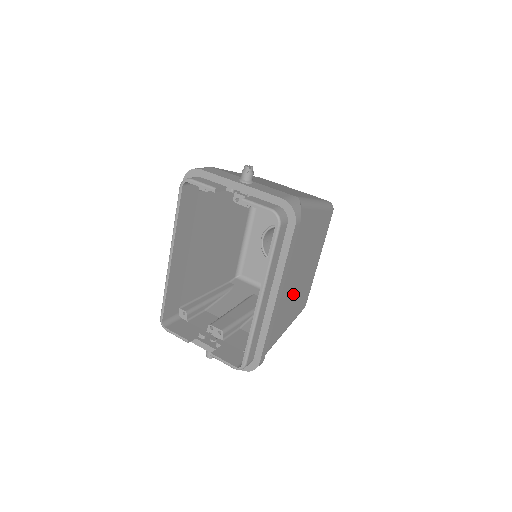
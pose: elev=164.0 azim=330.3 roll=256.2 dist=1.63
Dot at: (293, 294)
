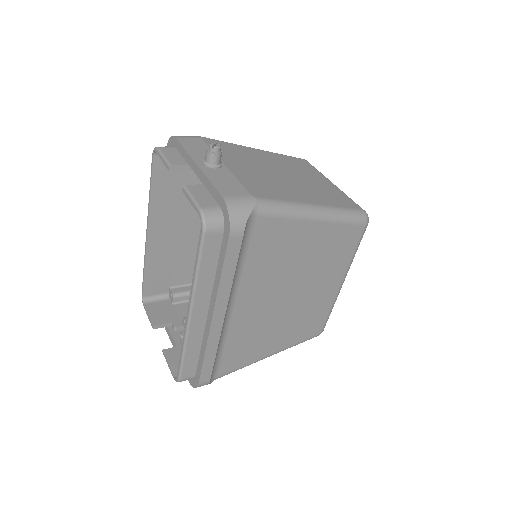
Dot at: (277, 317)
